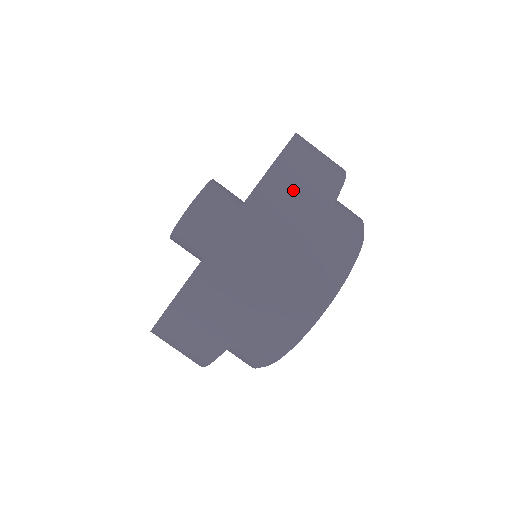
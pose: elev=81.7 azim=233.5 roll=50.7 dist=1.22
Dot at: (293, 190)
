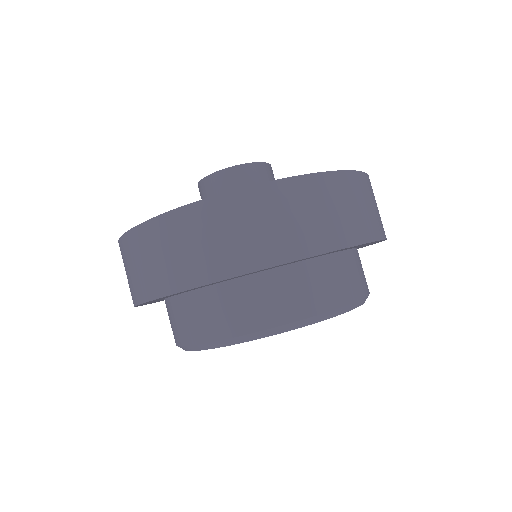
Dot at: (375, 201)
